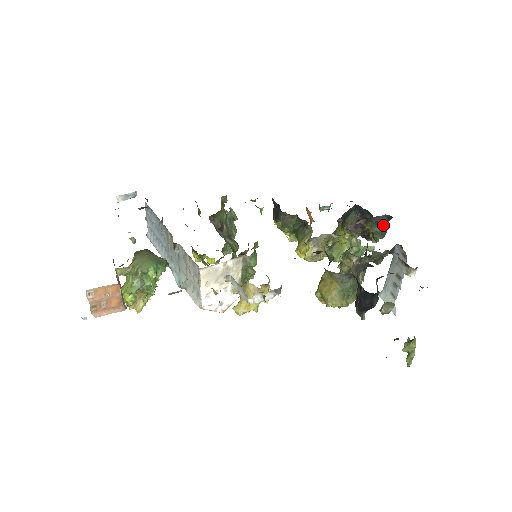
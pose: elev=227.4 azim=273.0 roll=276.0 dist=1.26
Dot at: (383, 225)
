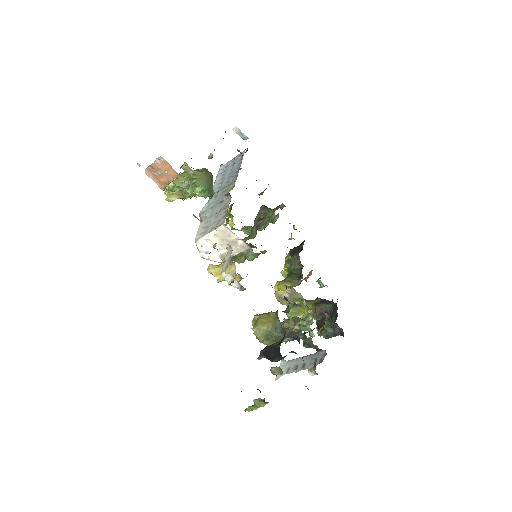
Dot at: (334, 332)
